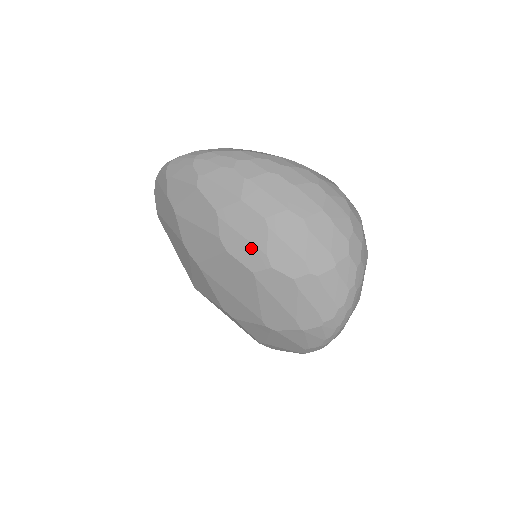
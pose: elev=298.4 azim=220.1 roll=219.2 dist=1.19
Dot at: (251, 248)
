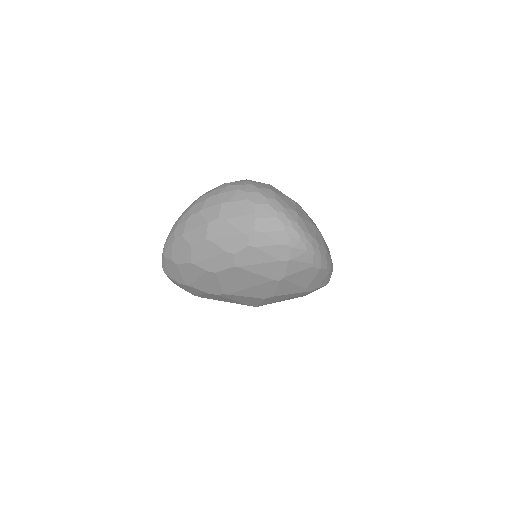
Dot at: (219, 258)
